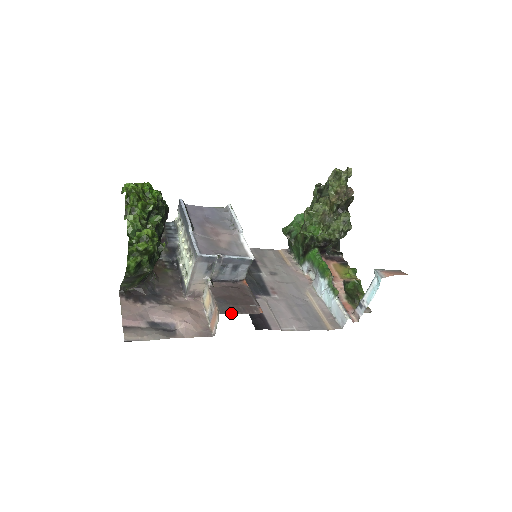
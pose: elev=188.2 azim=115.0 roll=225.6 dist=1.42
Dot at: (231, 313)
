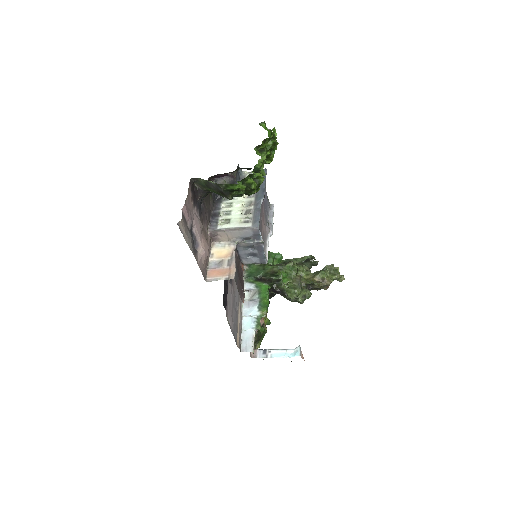
Dot at: (237, 285)
